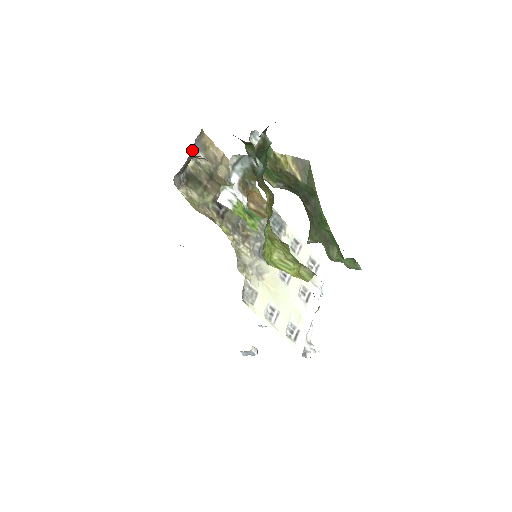
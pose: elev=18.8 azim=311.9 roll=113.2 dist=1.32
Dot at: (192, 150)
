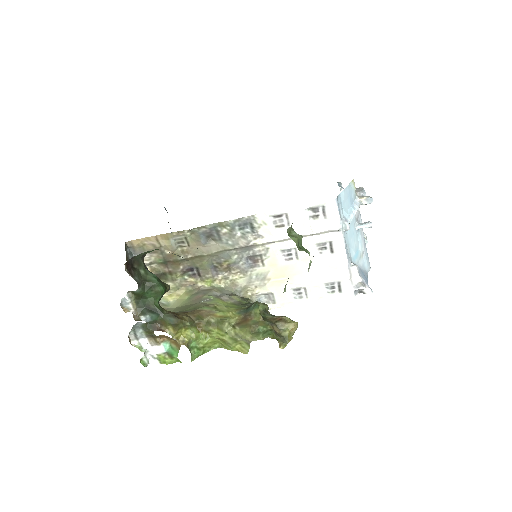
Dot at: occluded
